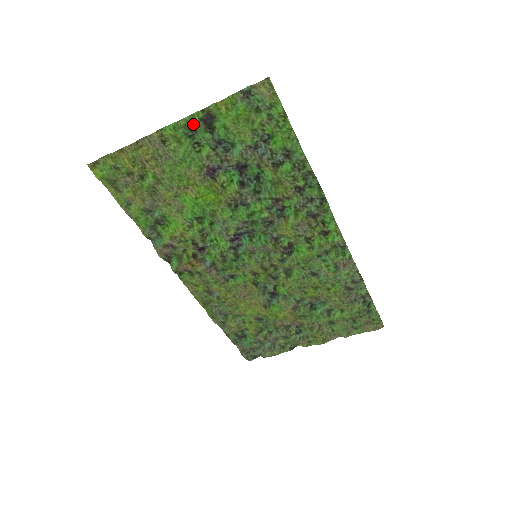
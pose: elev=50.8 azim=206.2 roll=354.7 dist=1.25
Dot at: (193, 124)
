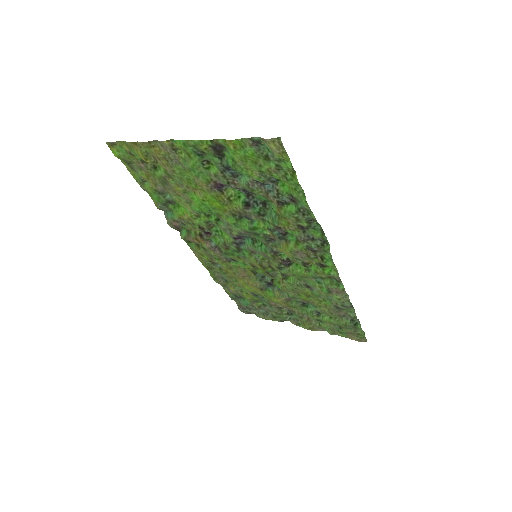
Dot at: (202, 147)
